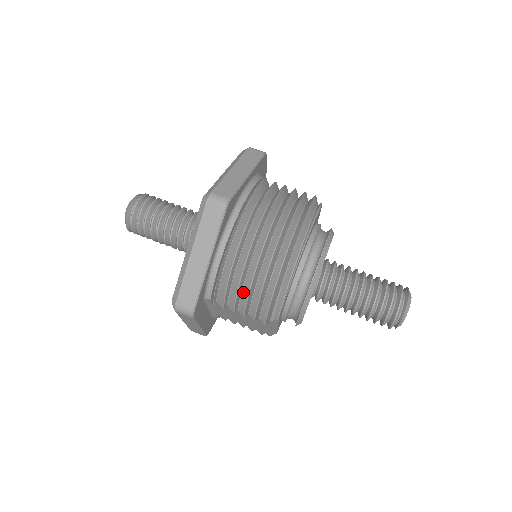
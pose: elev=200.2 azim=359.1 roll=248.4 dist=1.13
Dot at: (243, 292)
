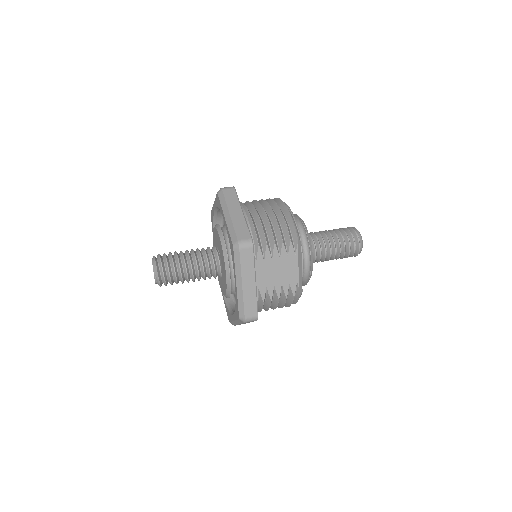
Dot at: (272, 229)
